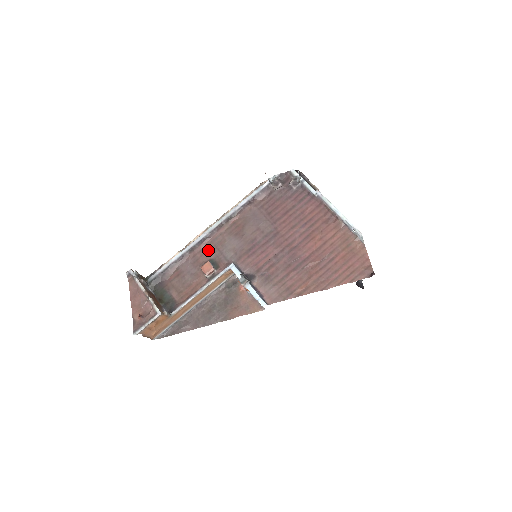
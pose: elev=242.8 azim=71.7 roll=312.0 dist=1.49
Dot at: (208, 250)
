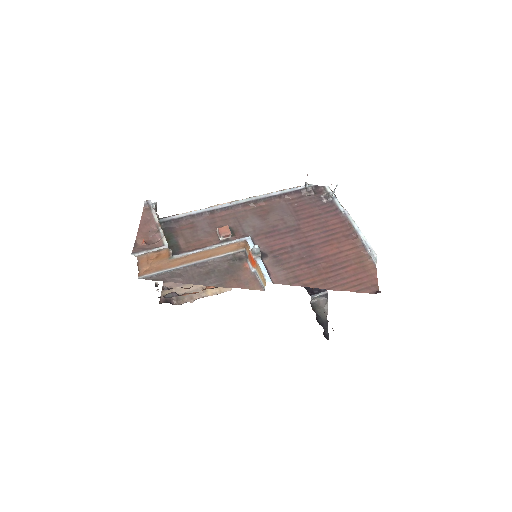
Dot at: (228, 218)
